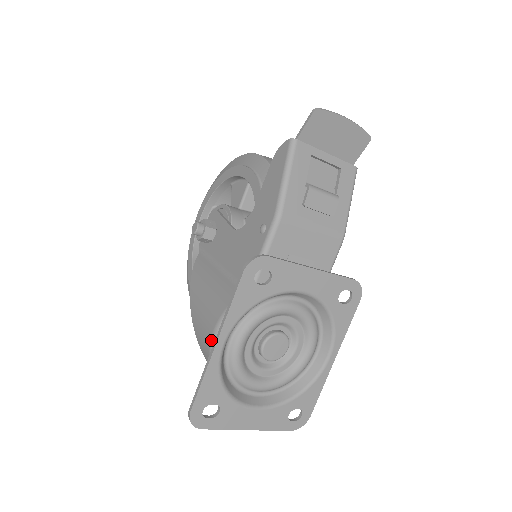
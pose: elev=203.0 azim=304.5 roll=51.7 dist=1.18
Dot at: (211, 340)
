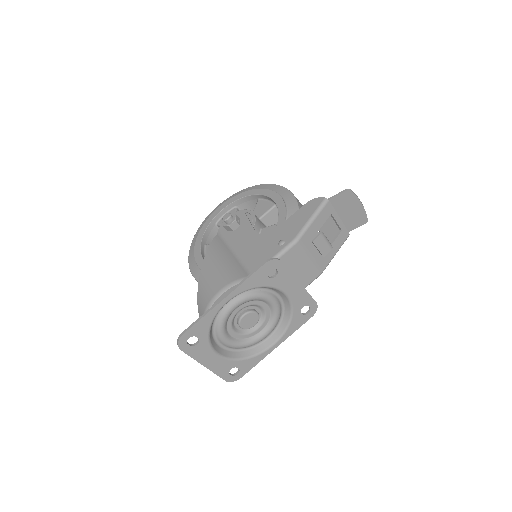
Dot at: (215, 296)
